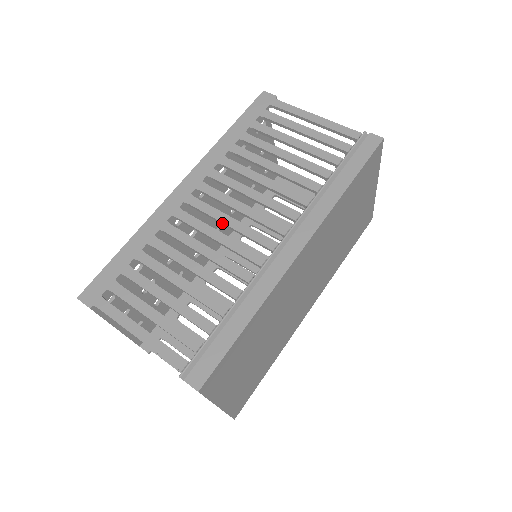
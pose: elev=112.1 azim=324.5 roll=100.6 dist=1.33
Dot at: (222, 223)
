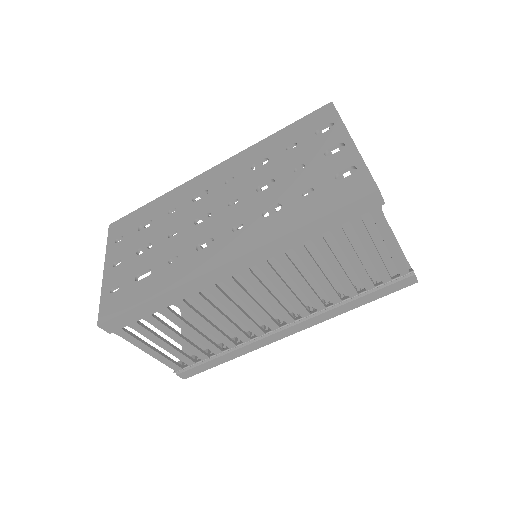
Dot at: (247, 305)
